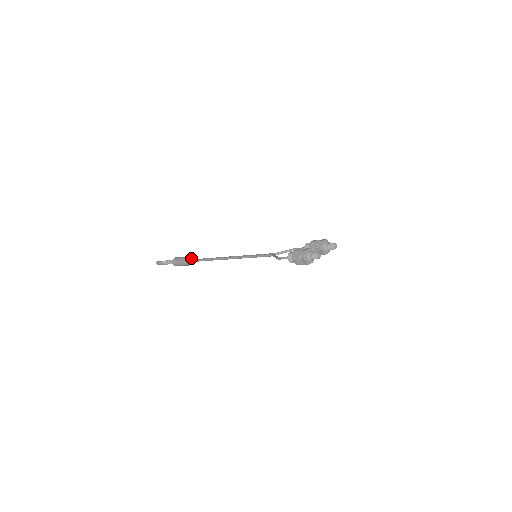
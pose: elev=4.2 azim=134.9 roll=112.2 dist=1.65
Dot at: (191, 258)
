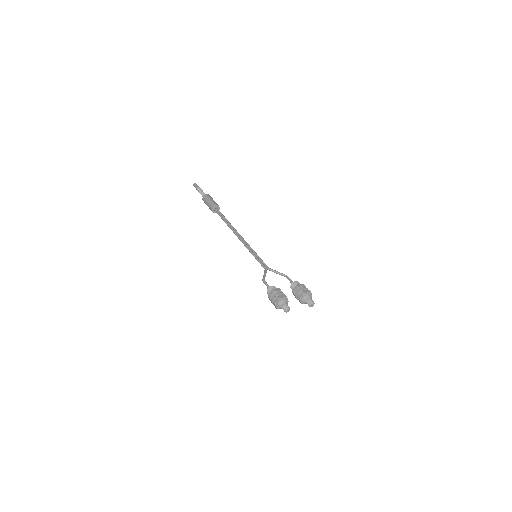
Dot at: (217, 207)
